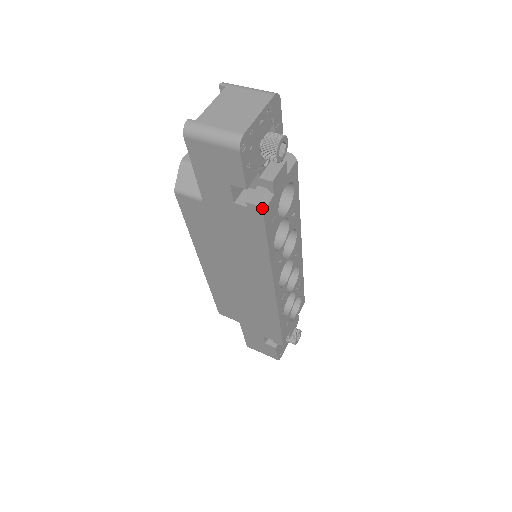
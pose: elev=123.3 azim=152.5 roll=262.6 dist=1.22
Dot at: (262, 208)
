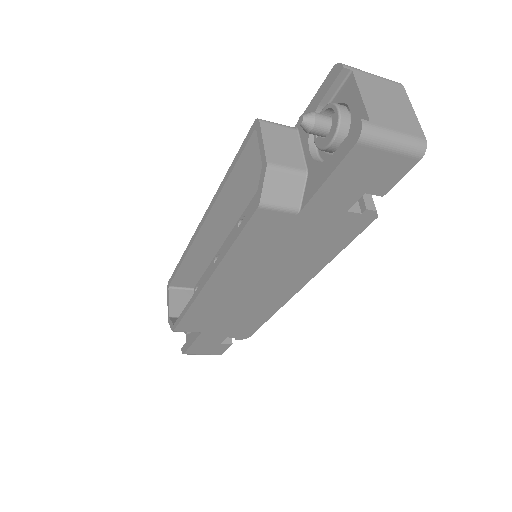
Dot at: occluded
